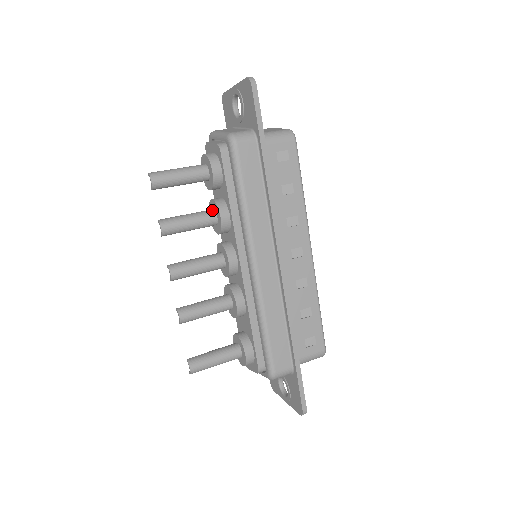
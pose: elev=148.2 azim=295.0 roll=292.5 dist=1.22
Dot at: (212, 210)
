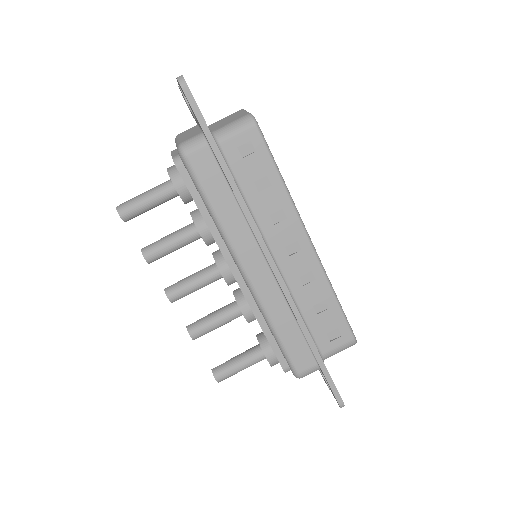
Dot at: (192, 224)
